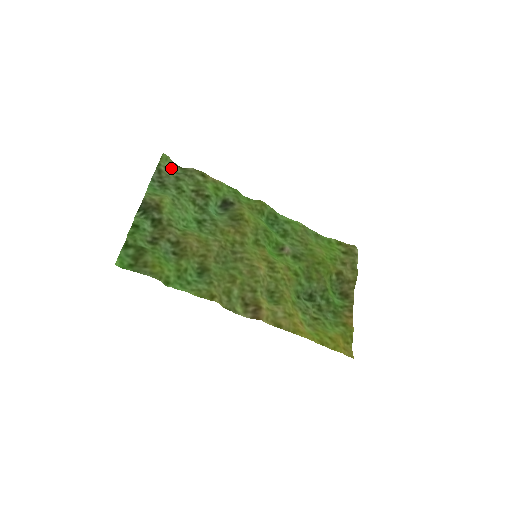
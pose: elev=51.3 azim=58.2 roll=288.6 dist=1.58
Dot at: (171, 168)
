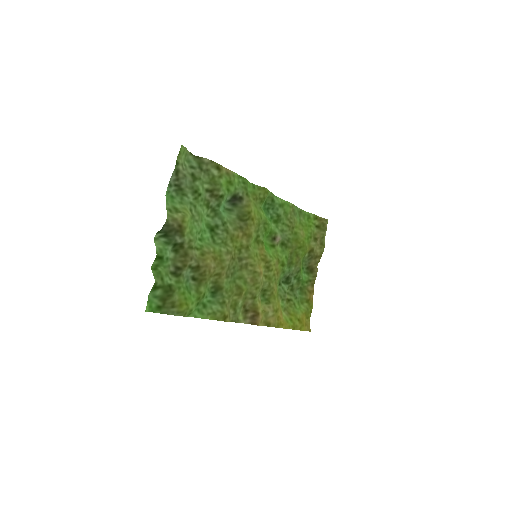
Dot at: (185, 159)
